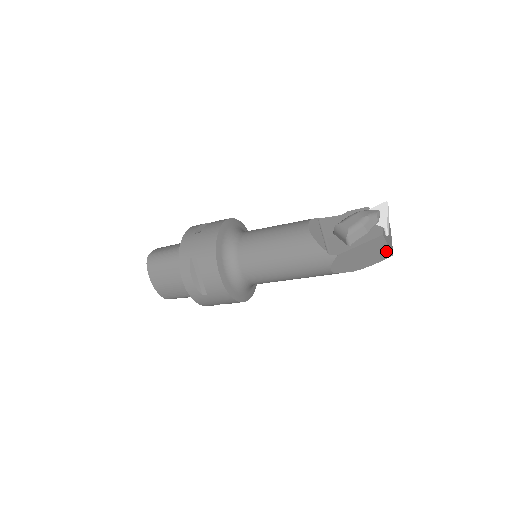
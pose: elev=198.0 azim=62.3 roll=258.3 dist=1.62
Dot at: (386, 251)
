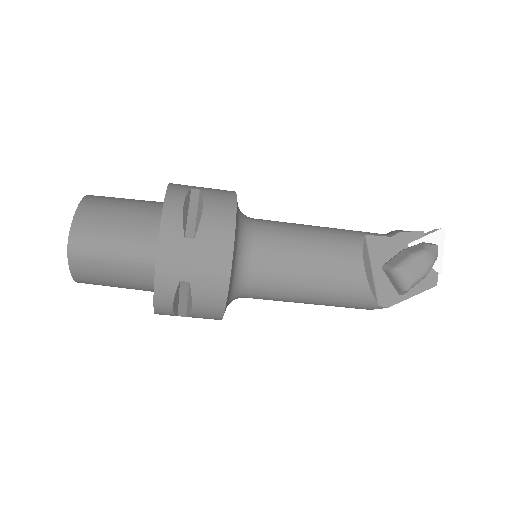
Dot at: occluded
